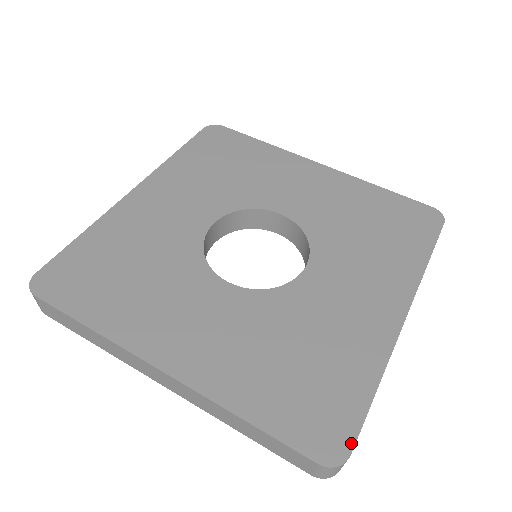
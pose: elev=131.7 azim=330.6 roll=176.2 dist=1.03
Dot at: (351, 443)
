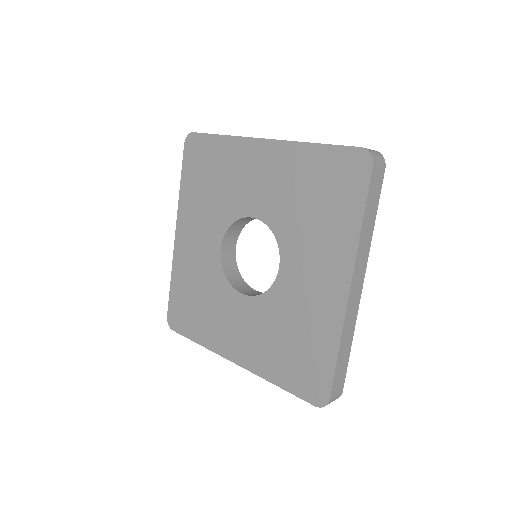
Dot at: (328, 393)
